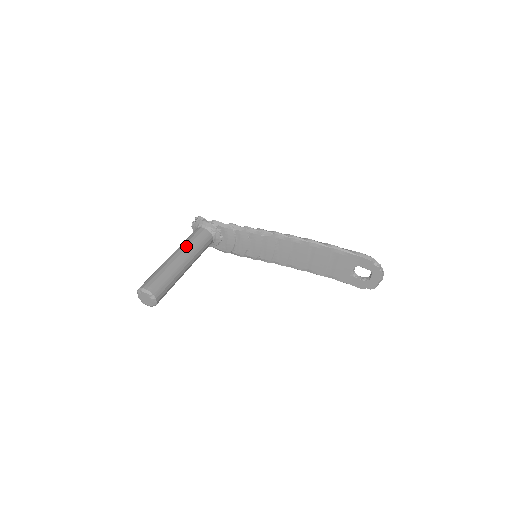
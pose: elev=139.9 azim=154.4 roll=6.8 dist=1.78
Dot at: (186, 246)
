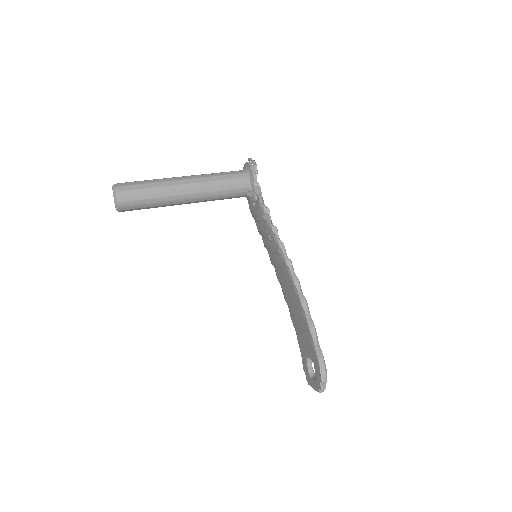
Dot at: (205, 185)
